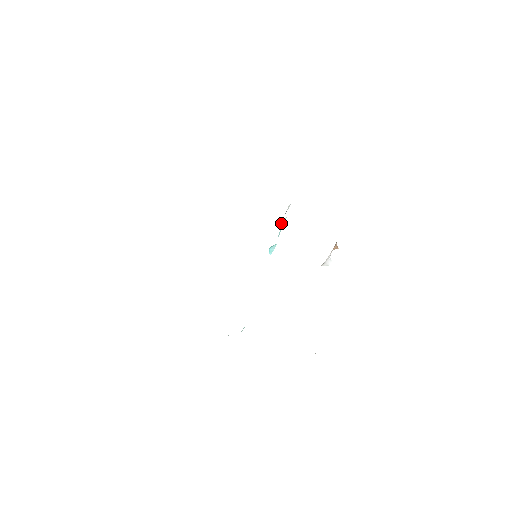
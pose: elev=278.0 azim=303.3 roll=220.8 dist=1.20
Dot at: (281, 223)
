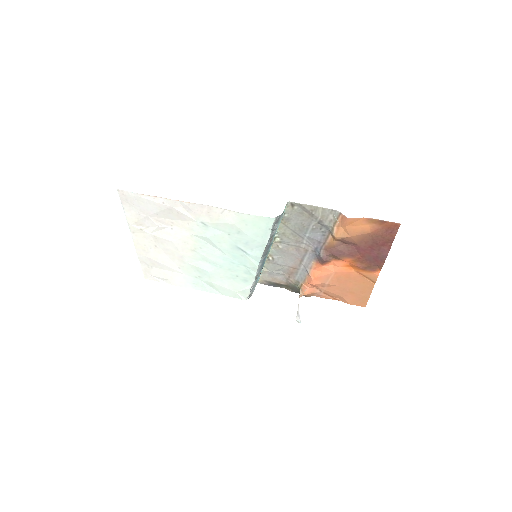
Dot at: occluded
